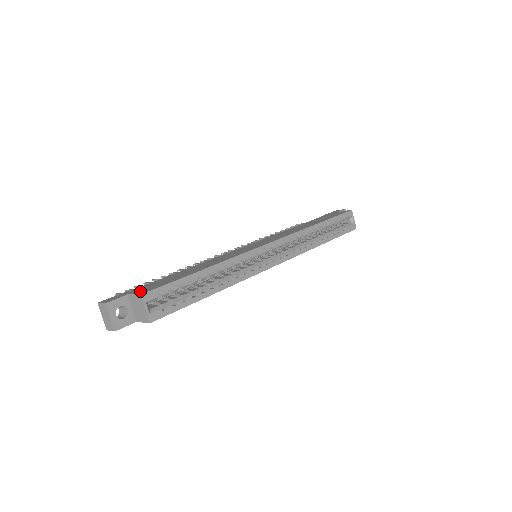
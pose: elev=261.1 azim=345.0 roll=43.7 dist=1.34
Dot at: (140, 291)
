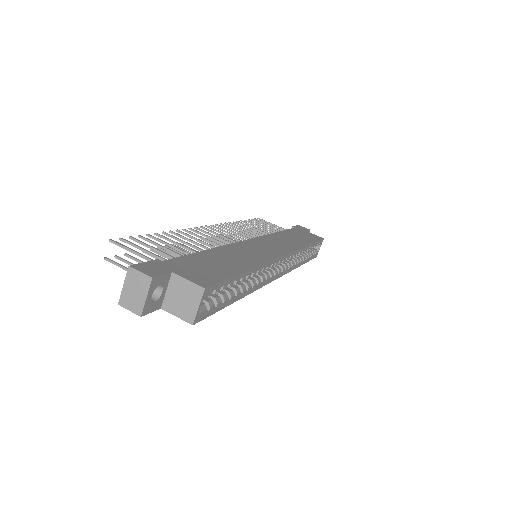
Dot at: (191, 276)
